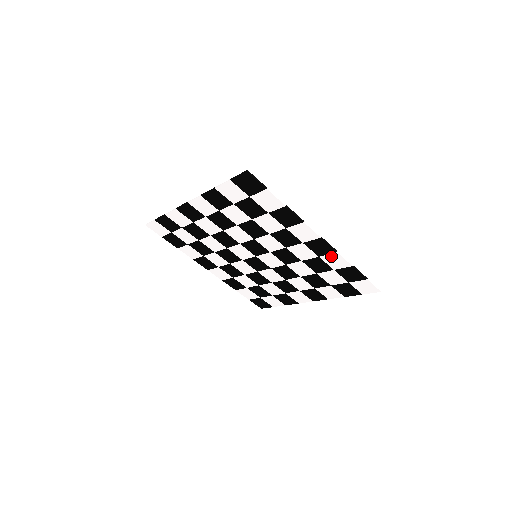
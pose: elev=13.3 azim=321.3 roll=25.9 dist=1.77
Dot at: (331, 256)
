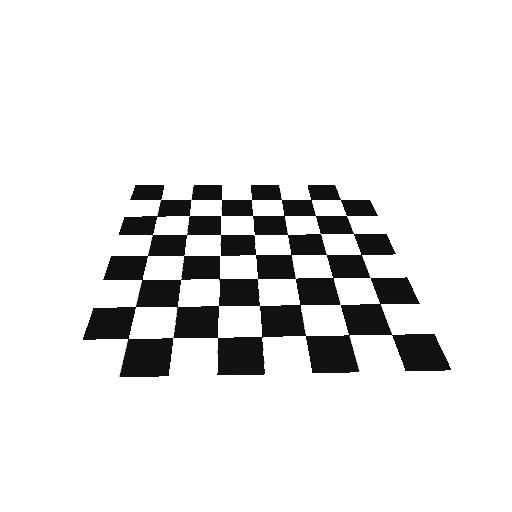
Dot at: (371, 233)
